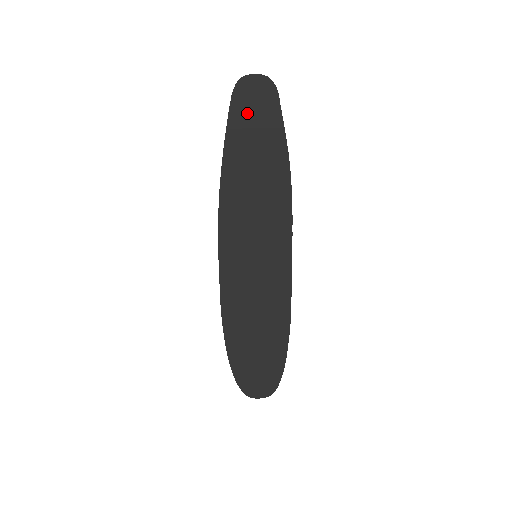
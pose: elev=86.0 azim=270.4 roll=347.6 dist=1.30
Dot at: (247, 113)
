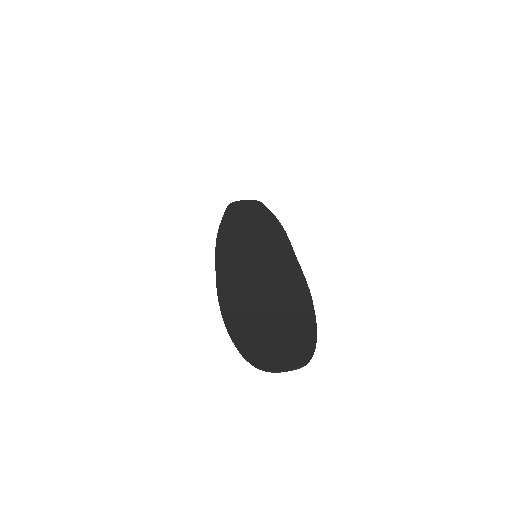
Dot at: (240, 209)
